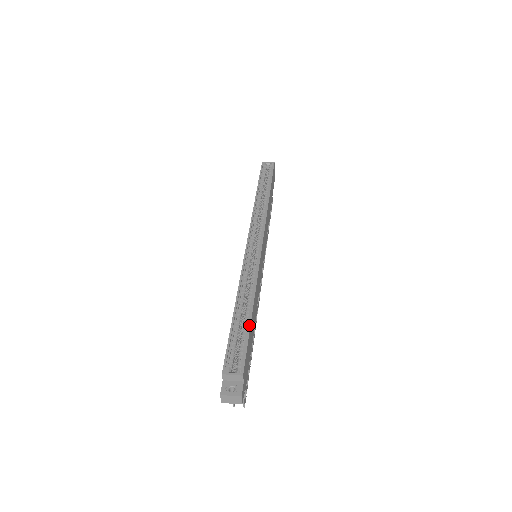
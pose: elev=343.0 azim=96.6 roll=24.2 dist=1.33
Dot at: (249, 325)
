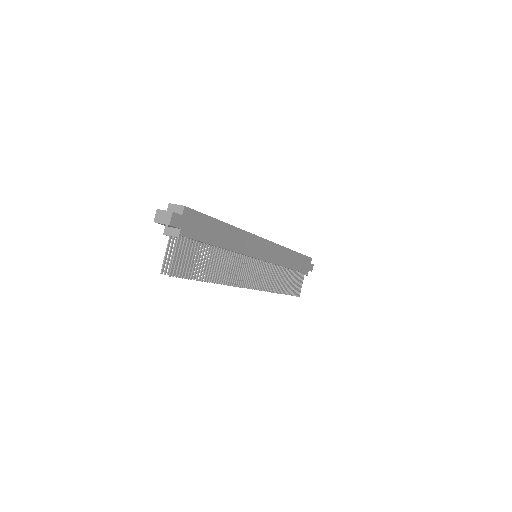
Dot at: (214, 218)
